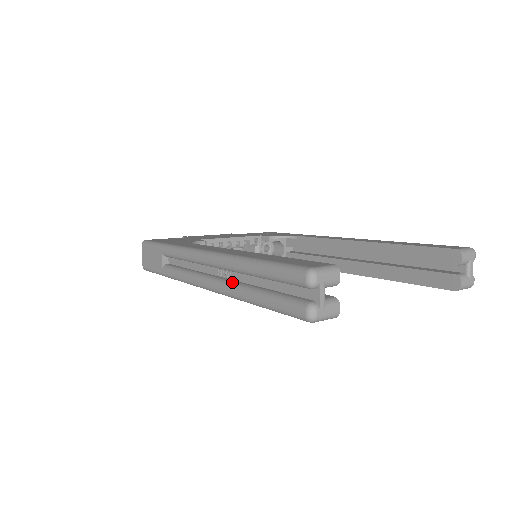
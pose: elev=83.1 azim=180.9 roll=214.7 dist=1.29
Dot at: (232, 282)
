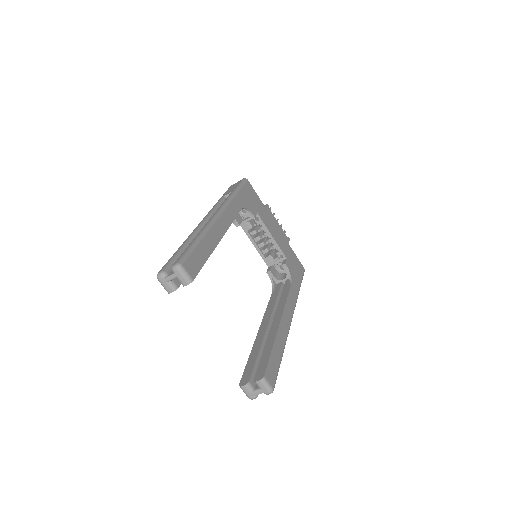
Dot at: (195, 235)
